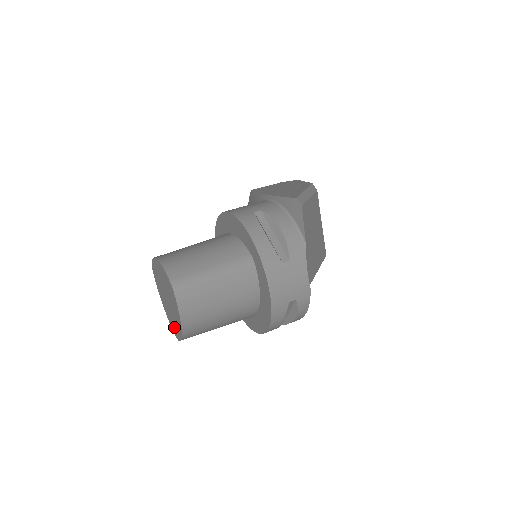
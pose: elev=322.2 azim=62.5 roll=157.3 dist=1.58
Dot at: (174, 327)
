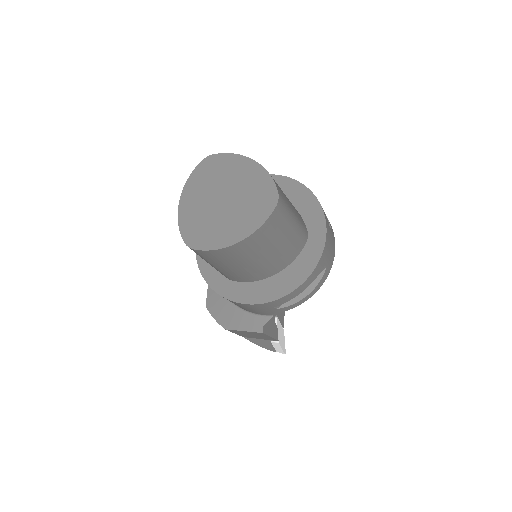
Dot at: (261, 200)
